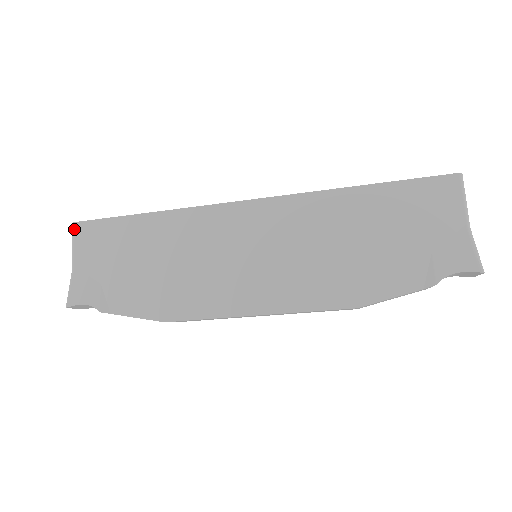
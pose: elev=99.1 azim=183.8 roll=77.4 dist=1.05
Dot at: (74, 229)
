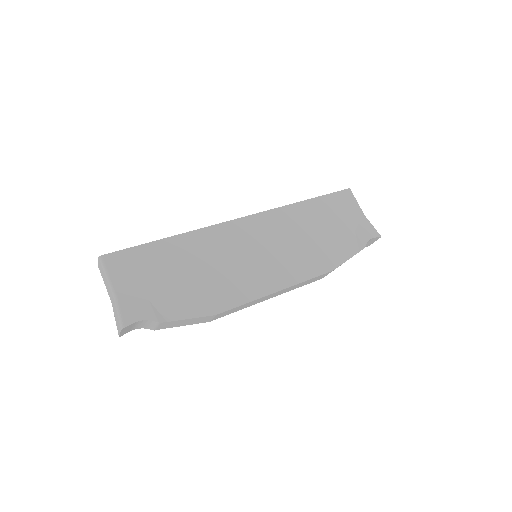
Dot at: (104, 261)
